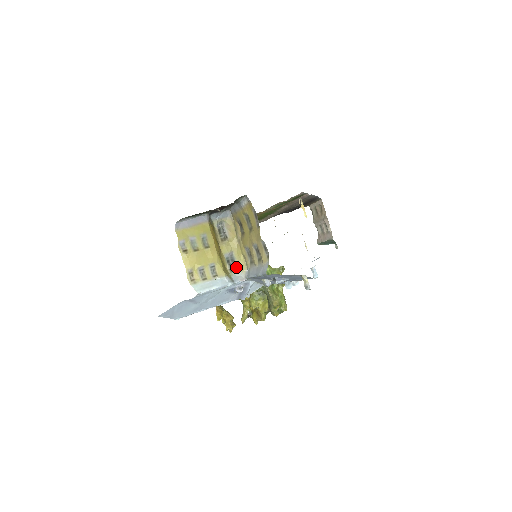
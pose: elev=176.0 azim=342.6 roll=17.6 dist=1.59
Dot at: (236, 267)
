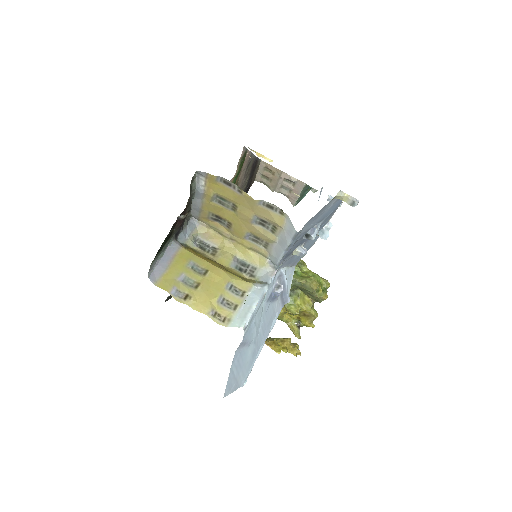
Dot at: (254, 268)
